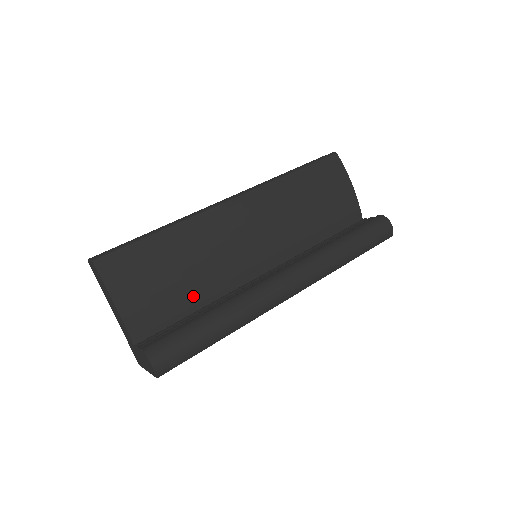
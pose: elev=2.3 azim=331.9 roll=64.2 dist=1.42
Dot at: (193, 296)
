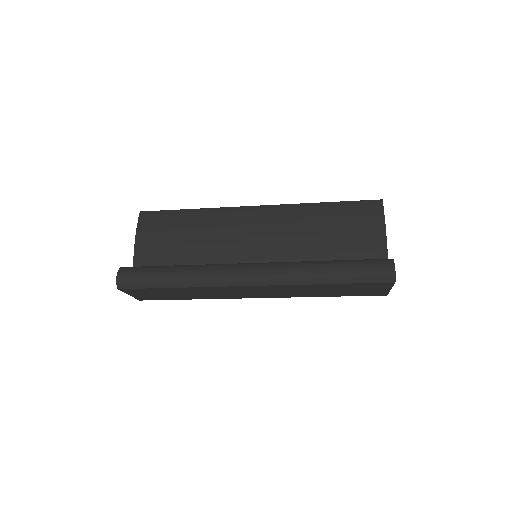
Dot at: (188, 261)
